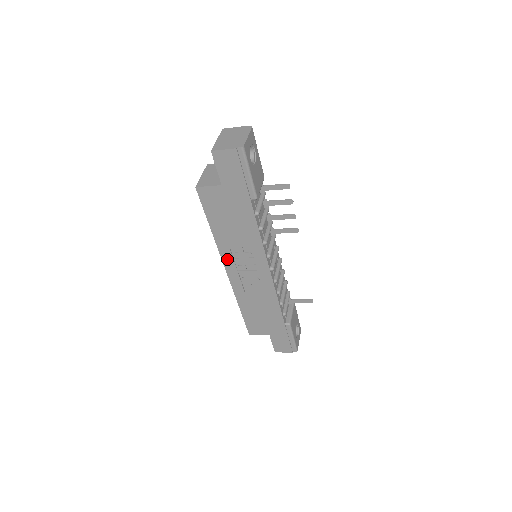
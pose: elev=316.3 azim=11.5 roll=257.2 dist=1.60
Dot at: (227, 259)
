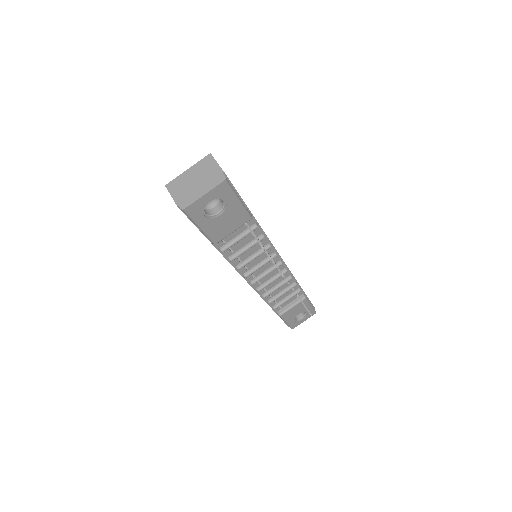
Dot at: occluded
